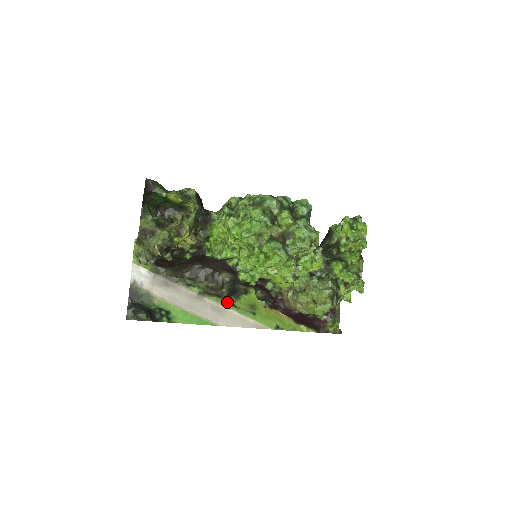
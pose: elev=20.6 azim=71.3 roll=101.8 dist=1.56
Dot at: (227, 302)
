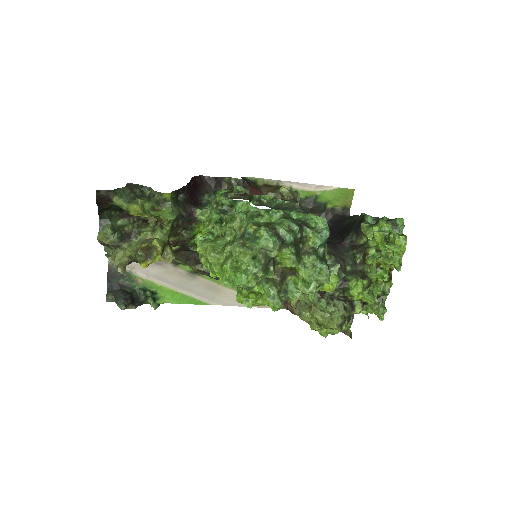
Dot at: occluded
